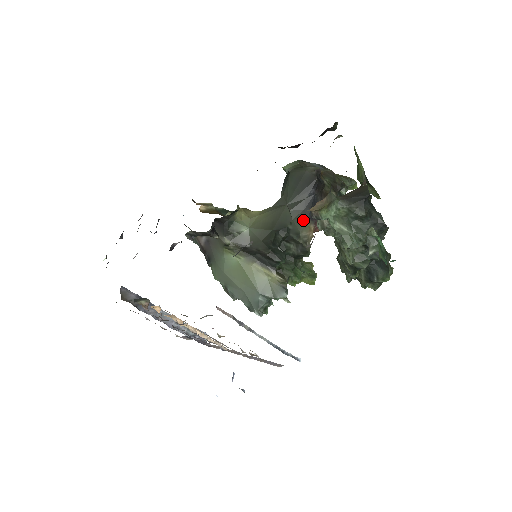
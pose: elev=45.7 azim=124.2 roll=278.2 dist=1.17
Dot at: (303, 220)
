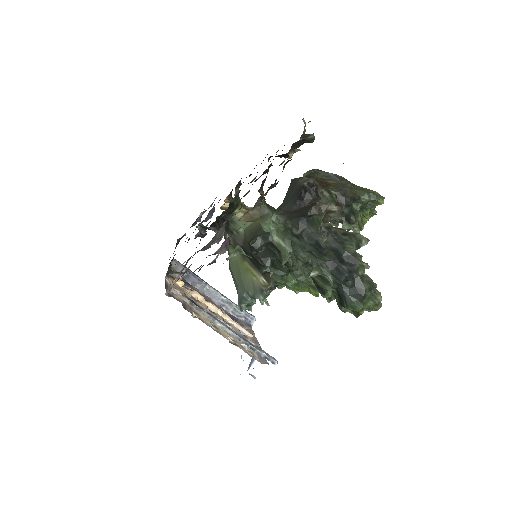
Dot at: occluded
